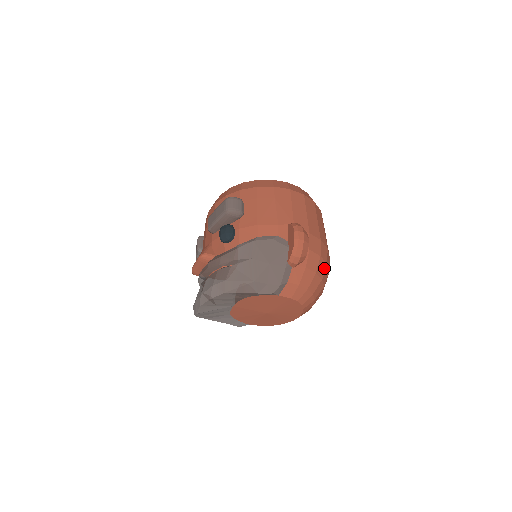
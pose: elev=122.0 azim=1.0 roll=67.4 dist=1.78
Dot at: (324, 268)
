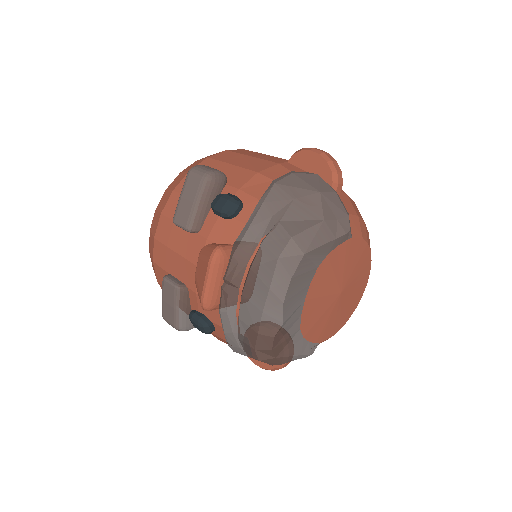
Dot at: occluded
